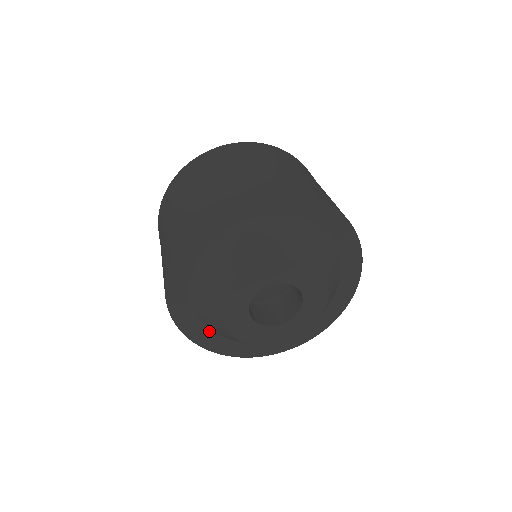
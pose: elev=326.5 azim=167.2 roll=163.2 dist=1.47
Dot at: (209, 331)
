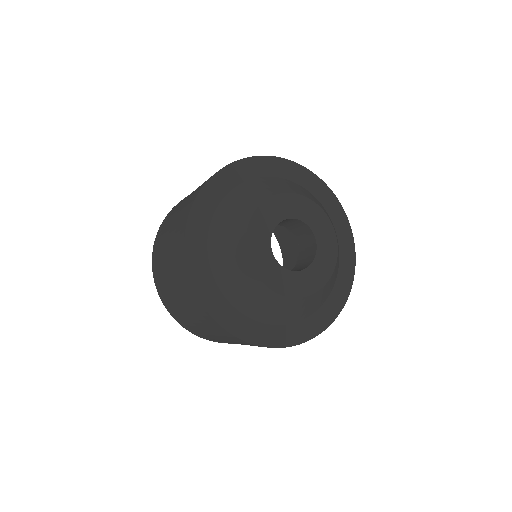
Dot at: (286, 326)
